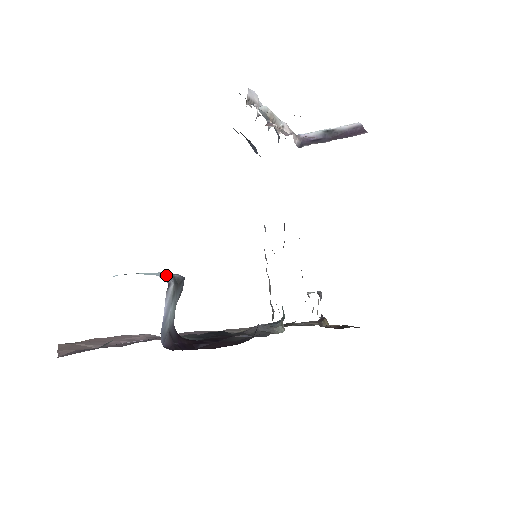
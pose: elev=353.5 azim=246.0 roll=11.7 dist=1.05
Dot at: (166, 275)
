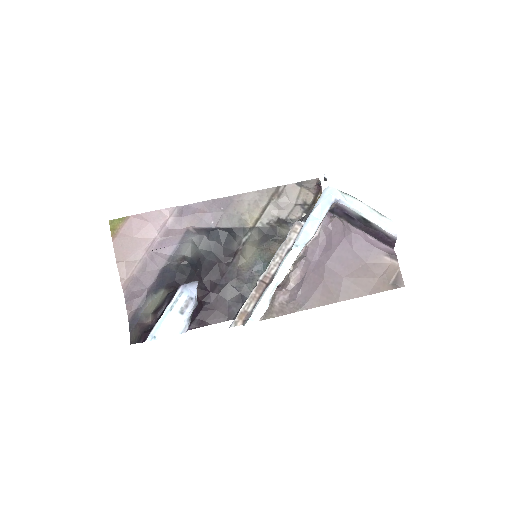
Dot at: (186, 325)
